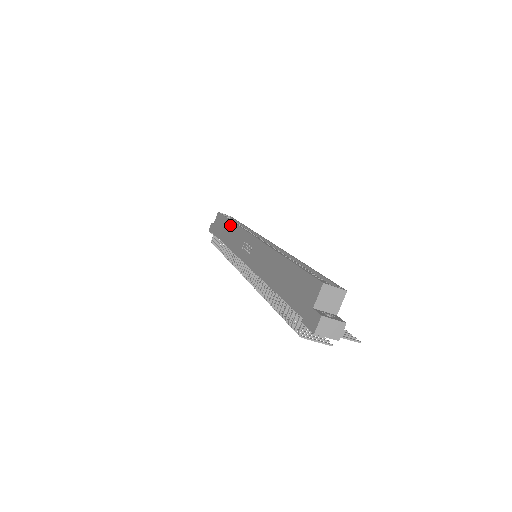
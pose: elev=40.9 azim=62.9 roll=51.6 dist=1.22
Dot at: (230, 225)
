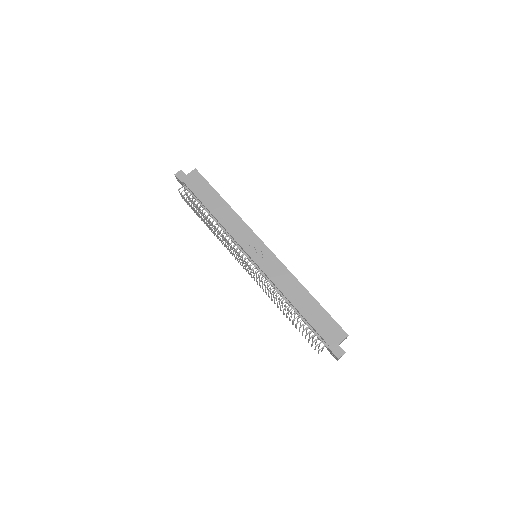
Dot at: (225, 206)
